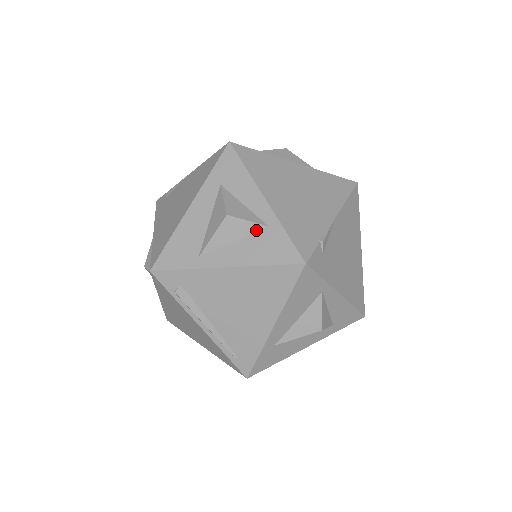
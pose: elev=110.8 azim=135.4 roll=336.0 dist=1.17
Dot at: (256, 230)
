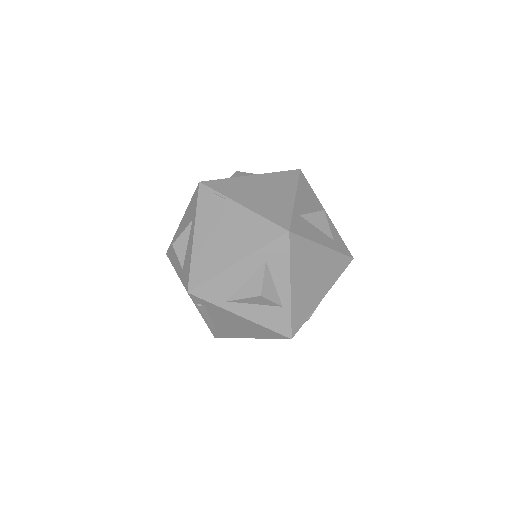
Dot at: (273, 305)
